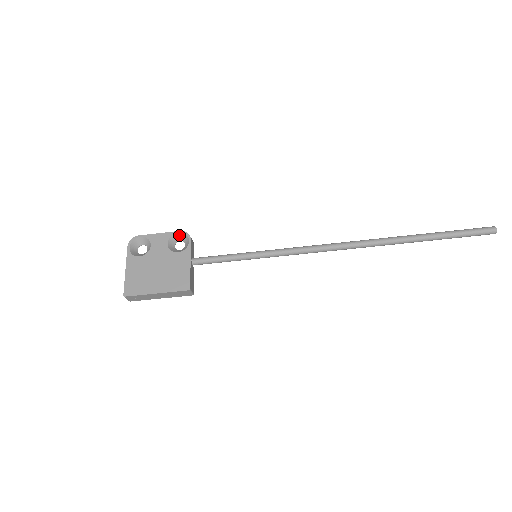
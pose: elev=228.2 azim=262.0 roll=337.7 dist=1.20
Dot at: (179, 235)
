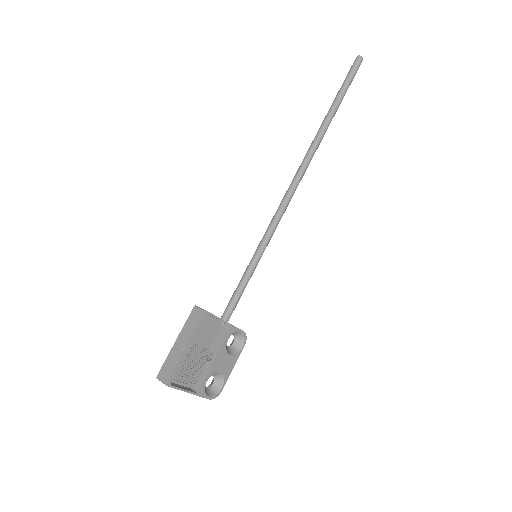
Dot at: (233, 342)
